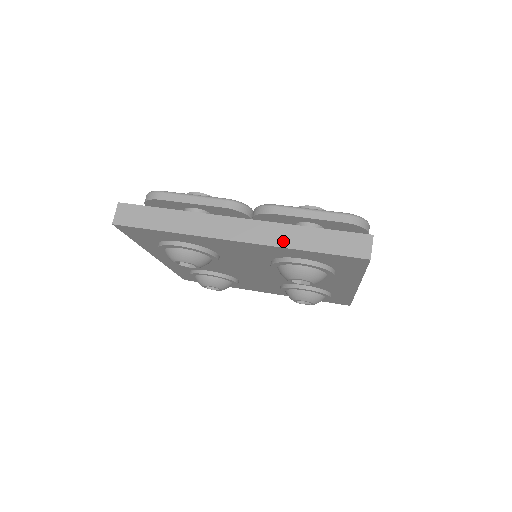
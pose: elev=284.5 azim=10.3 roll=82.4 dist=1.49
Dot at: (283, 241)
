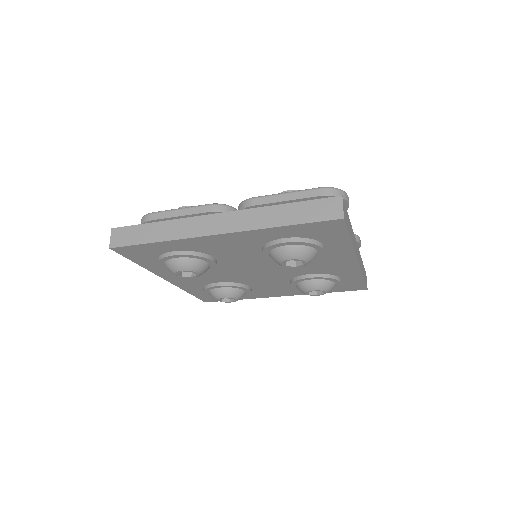
Dot at: (260, 223)
